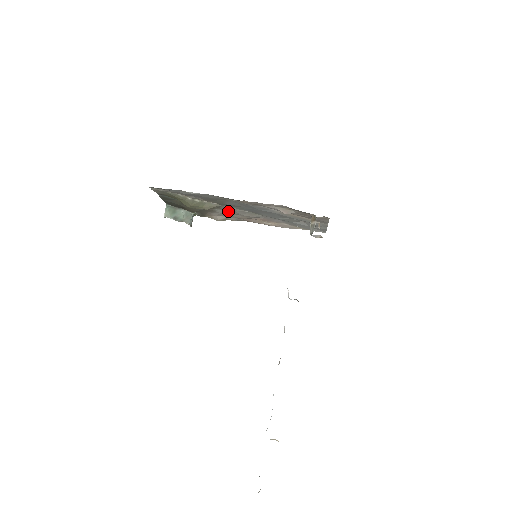
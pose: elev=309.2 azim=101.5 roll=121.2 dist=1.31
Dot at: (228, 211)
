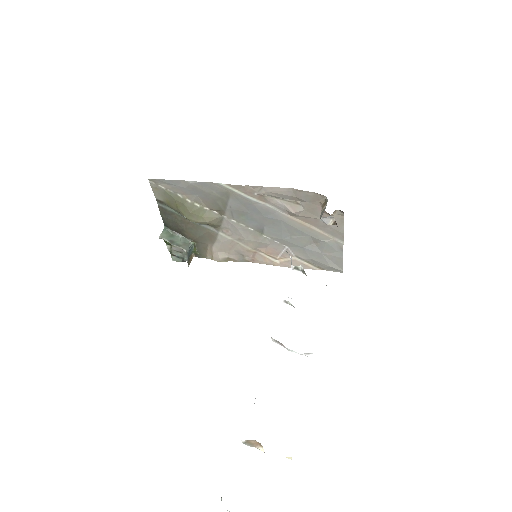
Dot at: (231, 235)
